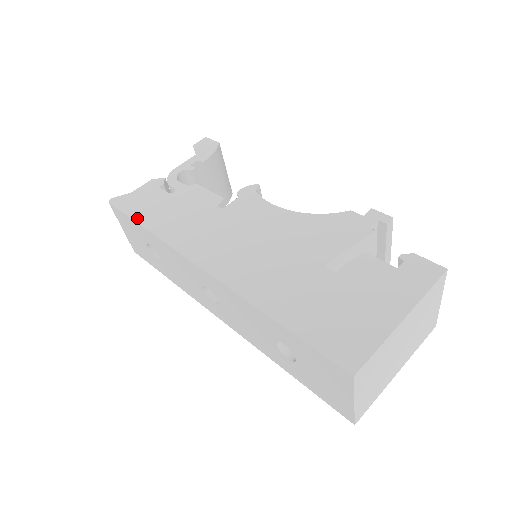
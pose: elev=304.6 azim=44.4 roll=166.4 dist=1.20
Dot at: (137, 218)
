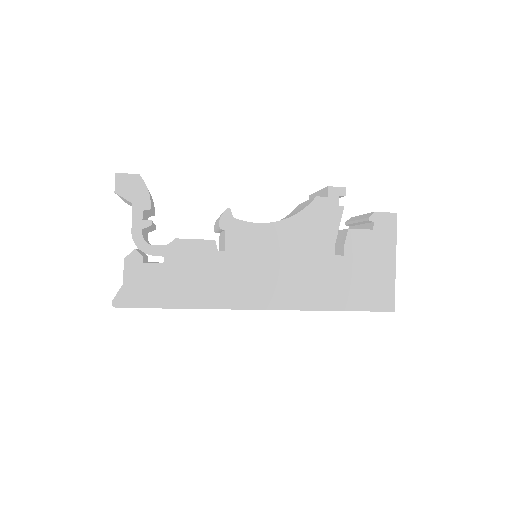
Dot at: (164, 305)
